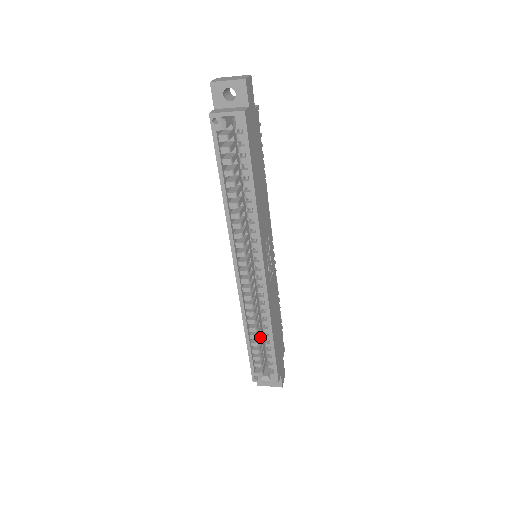
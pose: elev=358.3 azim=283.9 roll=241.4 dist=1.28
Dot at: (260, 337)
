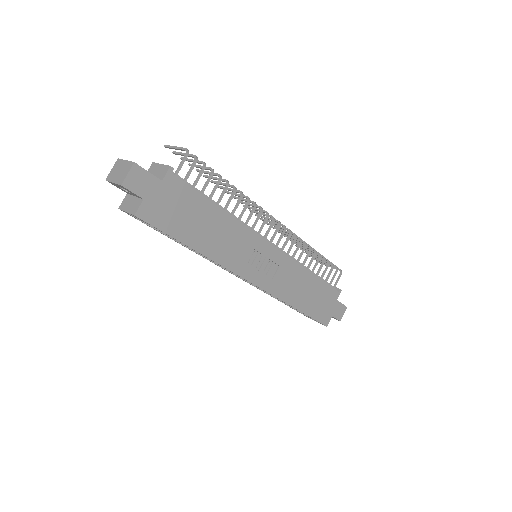
Dot at: occluded
